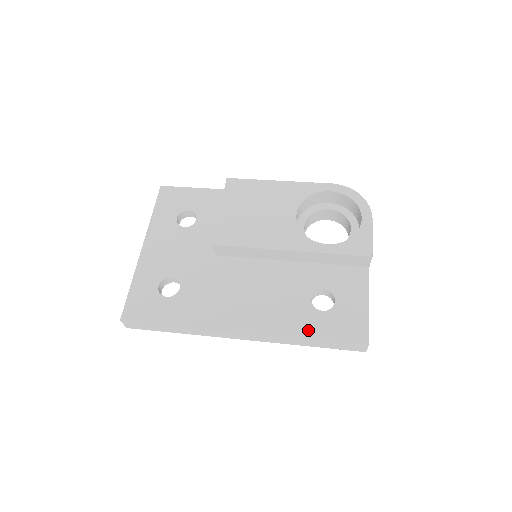
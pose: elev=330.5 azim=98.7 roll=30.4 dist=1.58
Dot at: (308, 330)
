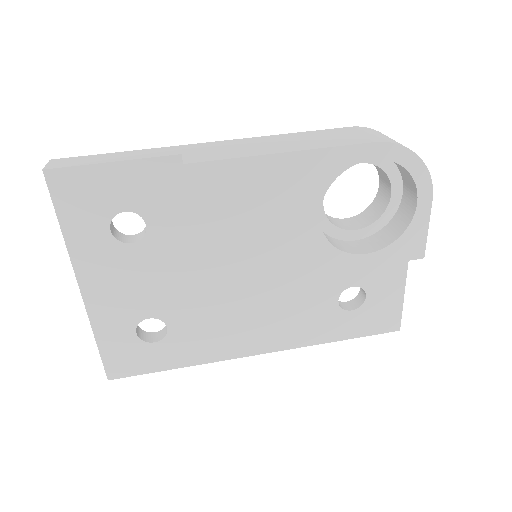
Dot at: (336, 334)
